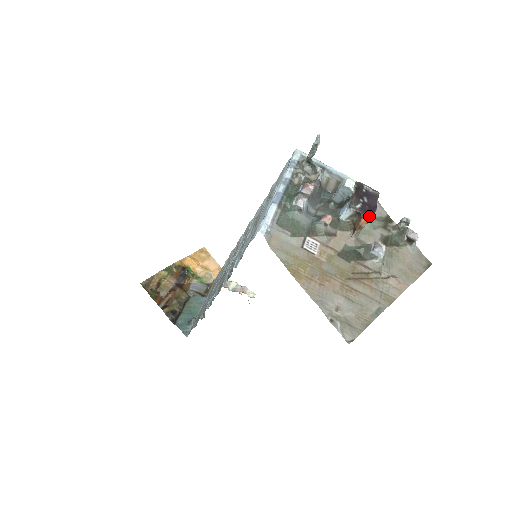
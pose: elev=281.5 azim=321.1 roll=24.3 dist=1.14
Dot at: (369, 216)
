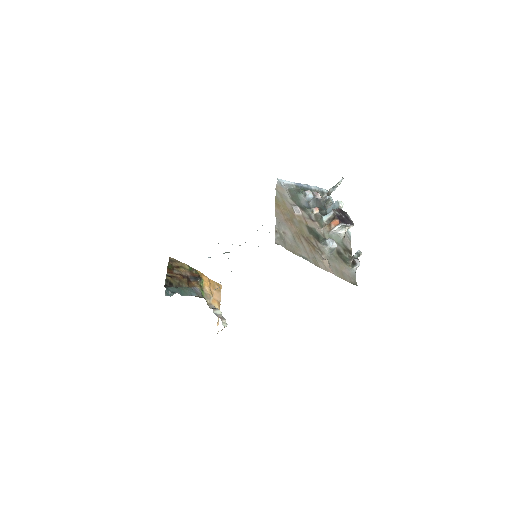
Dot at: (339, 220)
